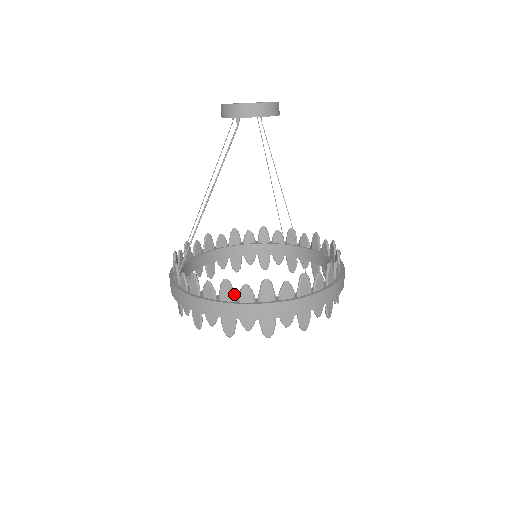
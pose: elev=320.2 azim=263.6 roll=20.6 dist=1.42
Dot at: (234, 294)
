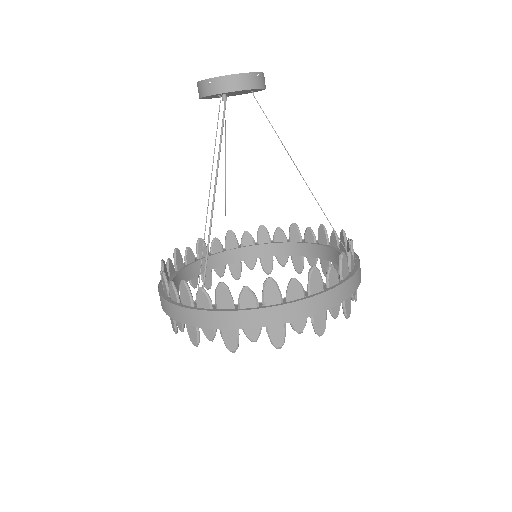
Dot at: (322, 281)
